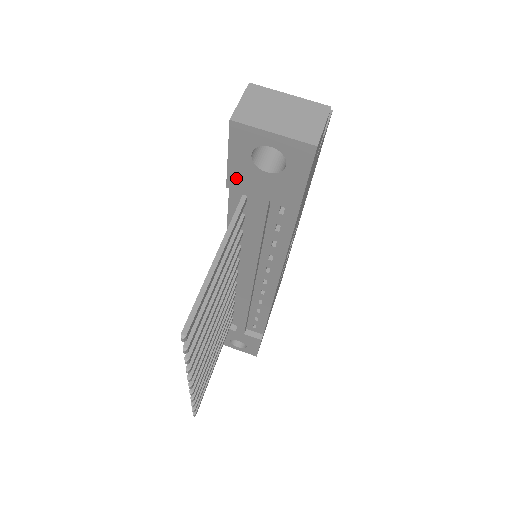
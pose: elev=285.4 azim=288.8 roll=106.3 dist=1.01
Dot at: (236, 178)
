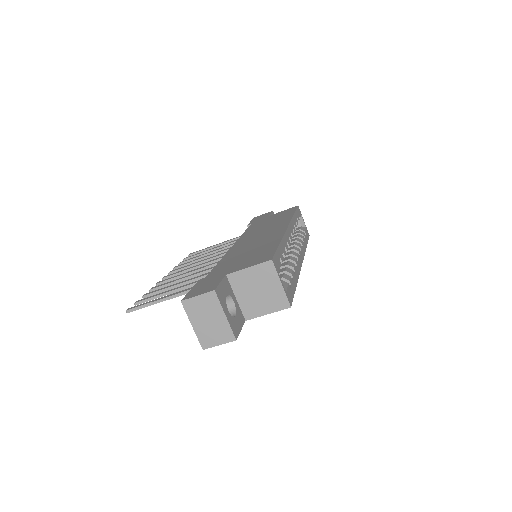
Dot at: occluded
